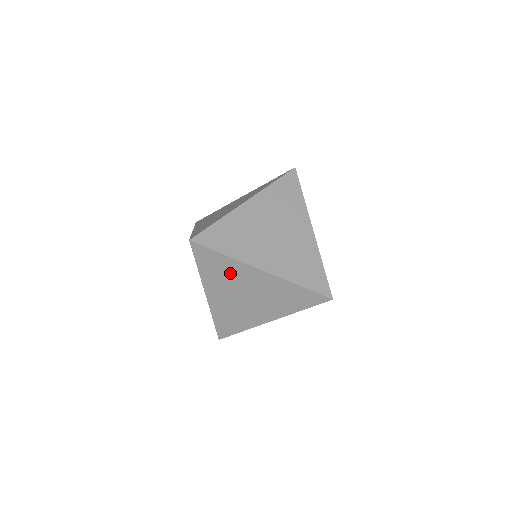
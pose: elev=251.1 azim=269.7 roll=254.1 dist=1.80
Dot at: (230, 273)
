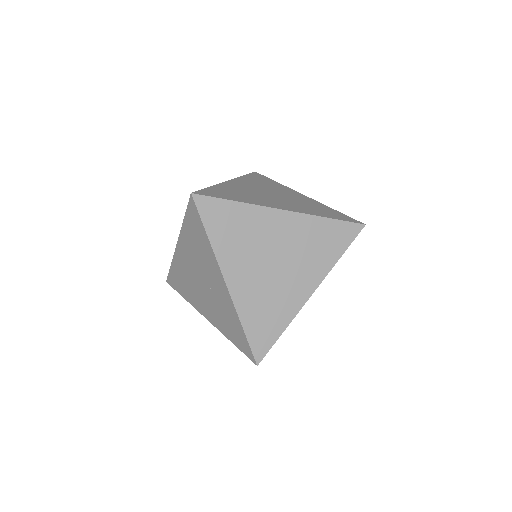
Dot at: (202, 253)
